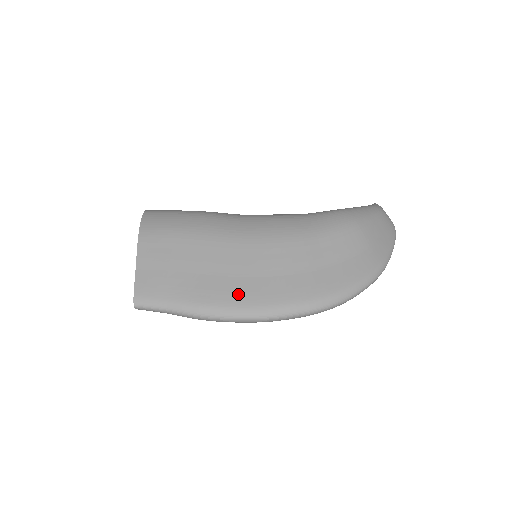
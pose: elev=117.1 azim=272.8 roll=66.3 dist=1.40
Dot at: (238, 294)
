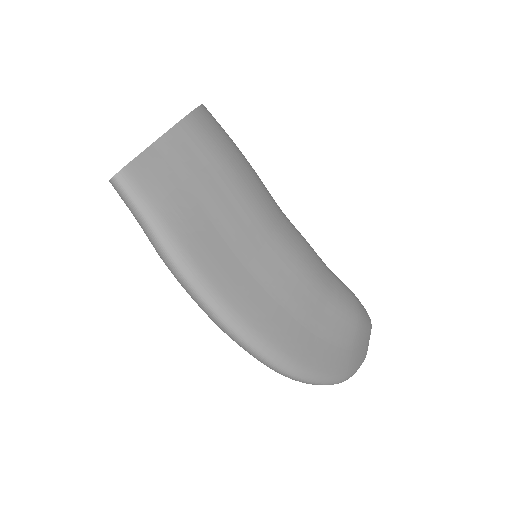
Dot at: (227, 277)
